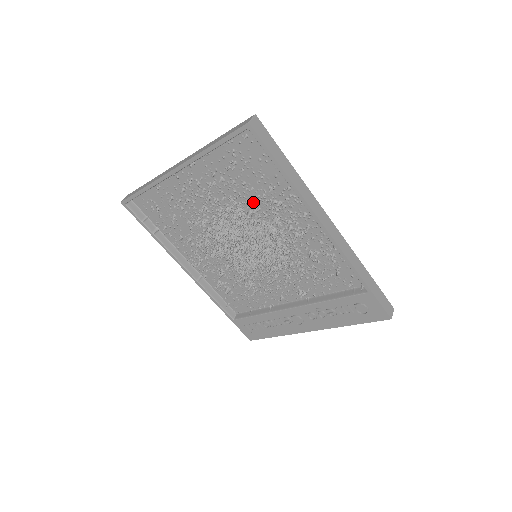
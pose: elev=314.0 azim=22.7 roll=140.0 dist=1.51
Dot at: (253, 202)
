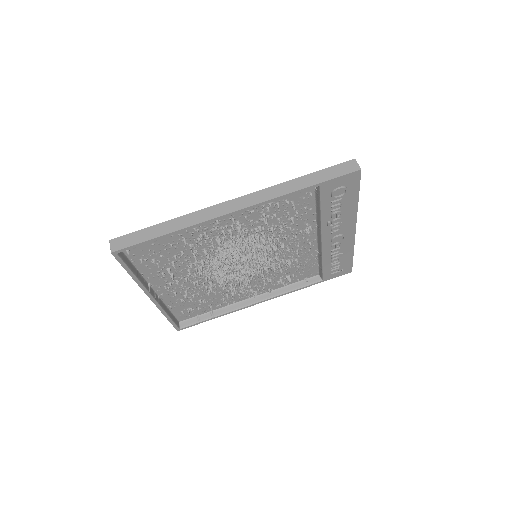
Dot at: (195, 254)
